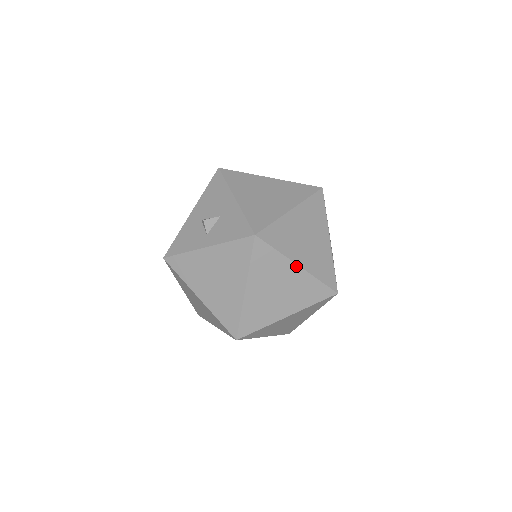
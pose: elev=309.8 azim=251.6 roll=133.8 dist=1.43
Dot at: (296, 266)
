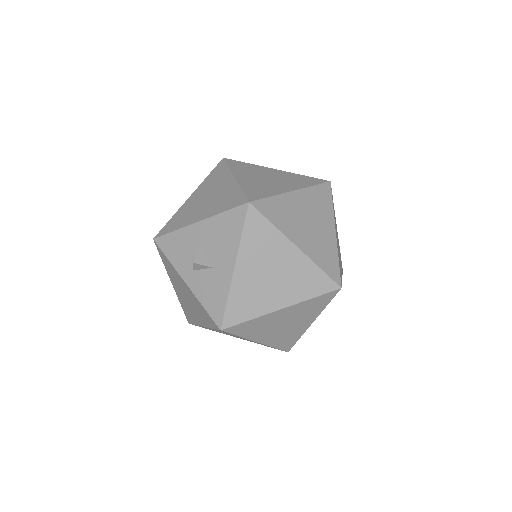
Dot at: (255, 341)
